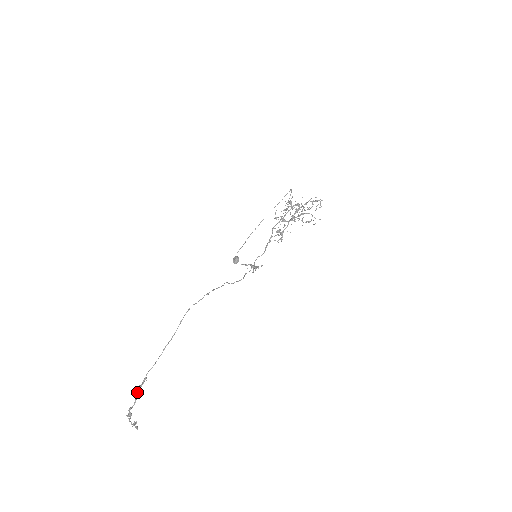
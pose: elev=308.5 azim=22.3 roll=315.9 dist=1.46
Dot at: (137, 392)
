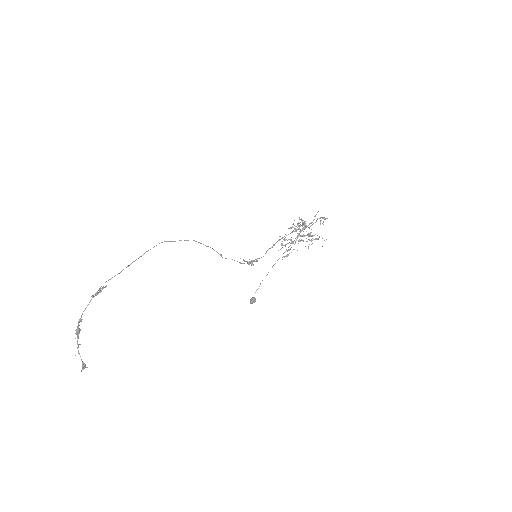
Dot at: occluded
